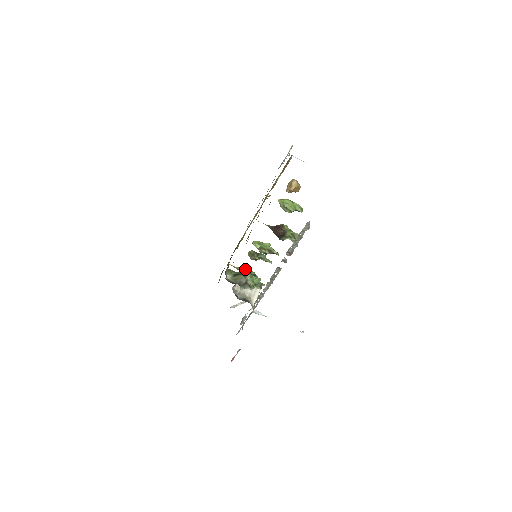
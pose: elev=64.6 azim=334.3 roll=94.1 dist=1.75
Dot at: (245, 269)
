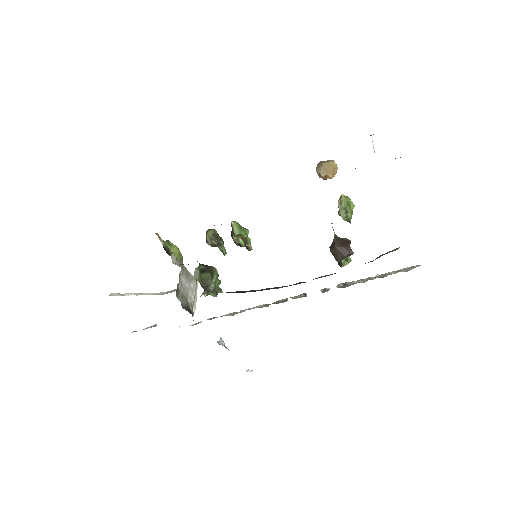
Dot at: (175, 248)
